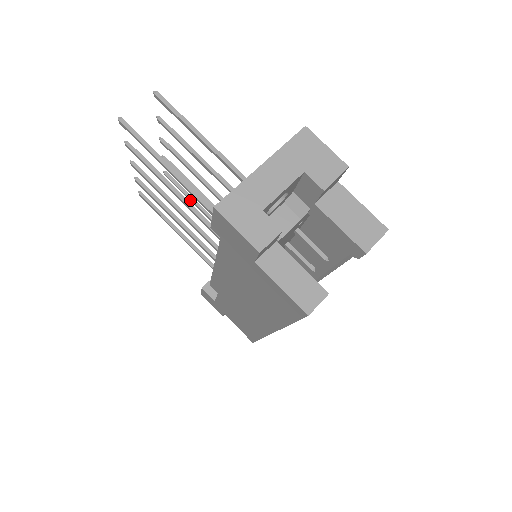
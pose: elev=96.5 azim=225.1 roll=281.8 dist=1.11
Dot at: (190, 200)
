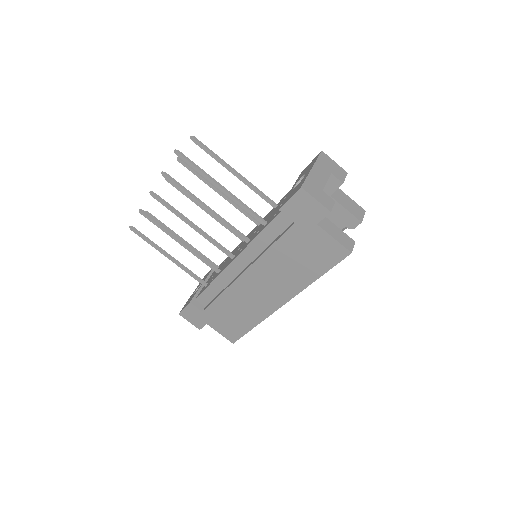
Dot at: occluded
